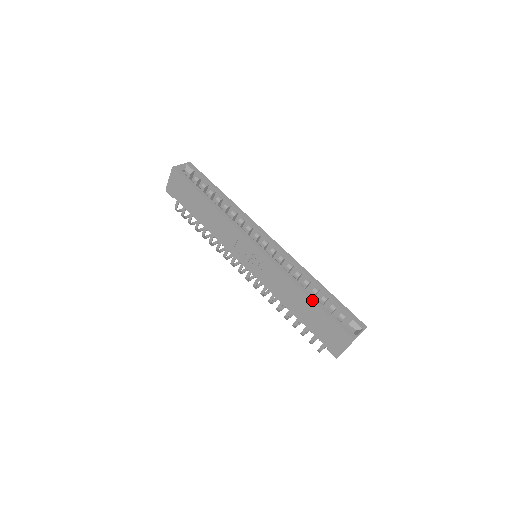
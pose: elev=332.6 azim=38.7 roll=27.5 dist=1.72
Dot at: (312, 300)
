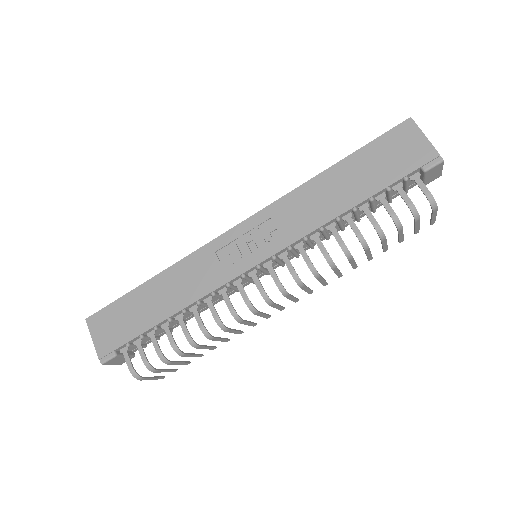
Dot at: (336, 163)
